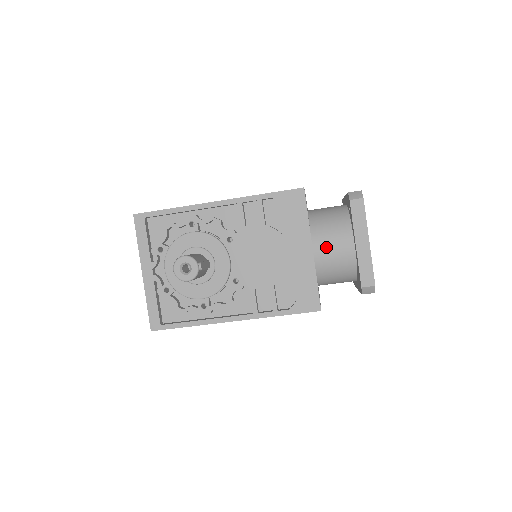
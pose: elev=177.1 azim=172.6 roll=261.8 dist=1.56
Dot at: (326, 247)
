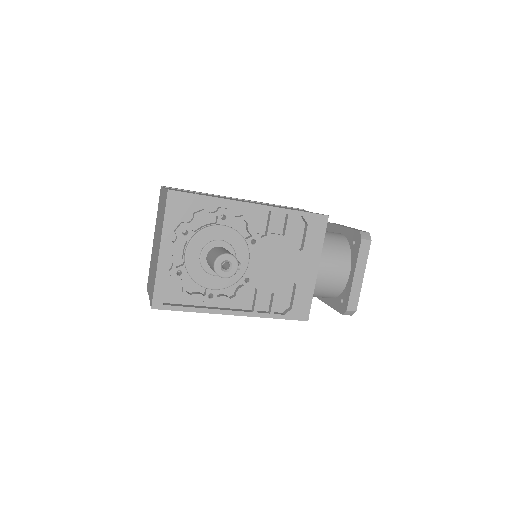
Dot at: (329, 270)
